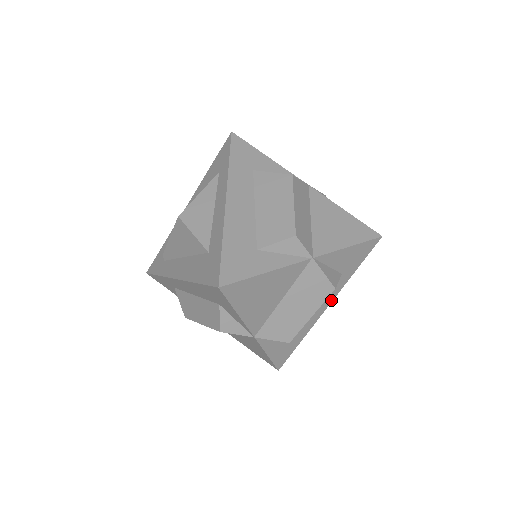
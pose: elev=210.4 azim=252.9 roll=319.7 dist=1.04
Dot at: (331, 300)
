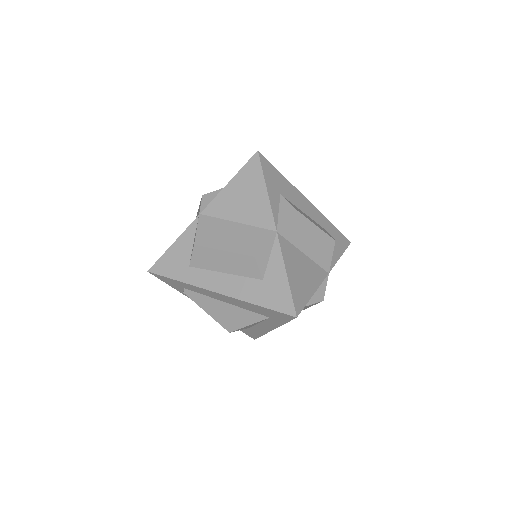
Dot at: occluded
